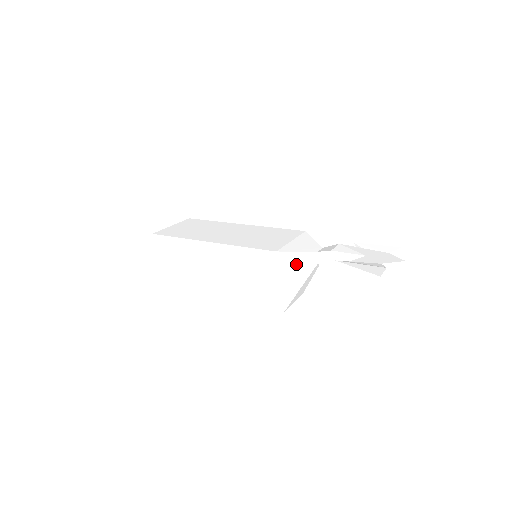
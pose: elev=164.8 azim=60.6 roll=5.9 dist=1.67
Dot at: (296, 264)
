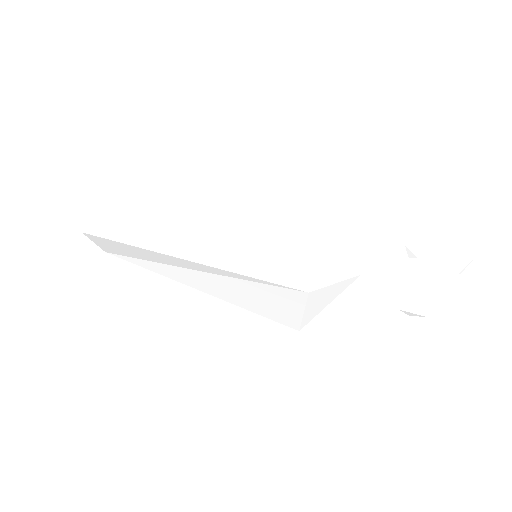
Dot at: (329, 293)
